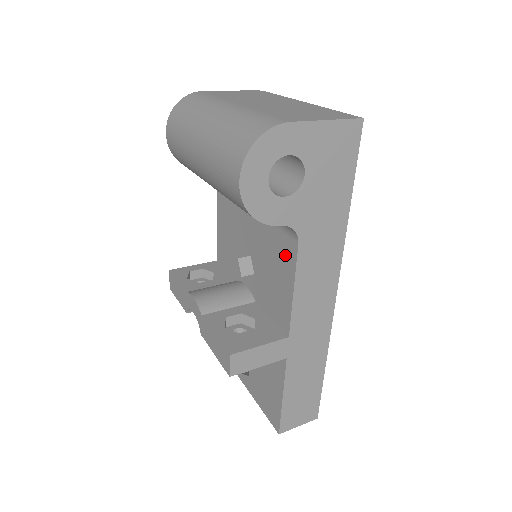
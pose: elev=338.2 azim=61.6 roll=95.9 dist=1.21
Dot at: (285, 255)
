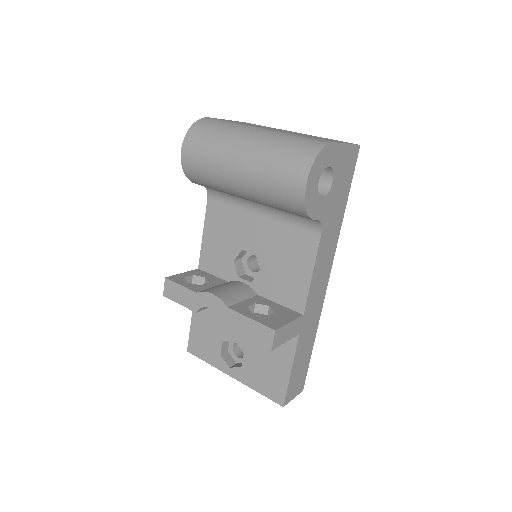
Dot at: (303, 247)
